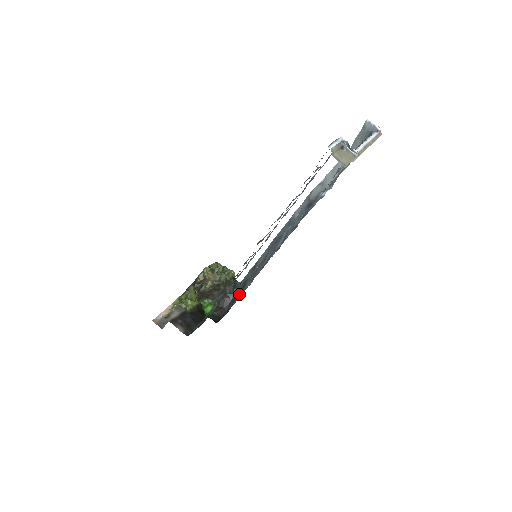
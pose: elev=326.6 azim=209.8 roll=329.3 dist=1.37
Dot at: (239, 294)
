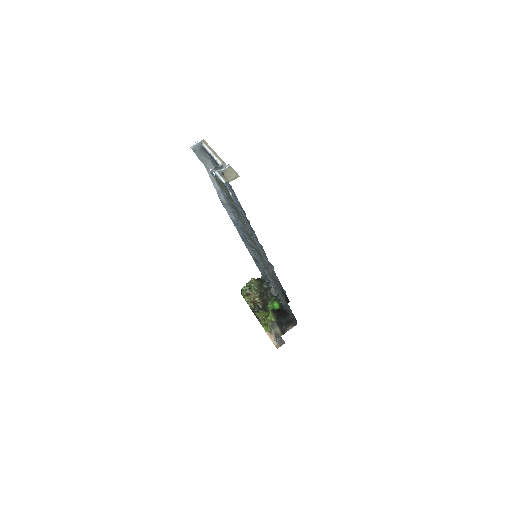
Dot at: occluded
